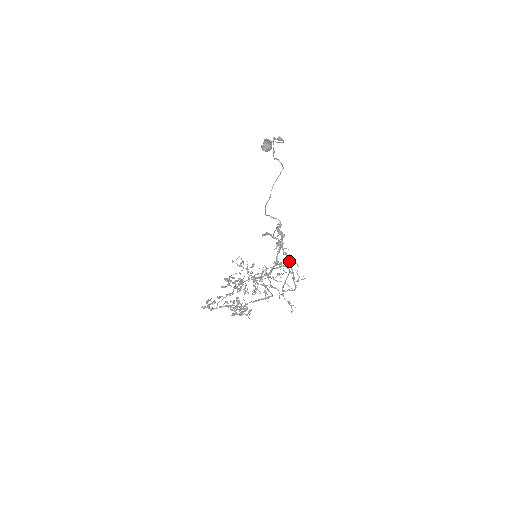
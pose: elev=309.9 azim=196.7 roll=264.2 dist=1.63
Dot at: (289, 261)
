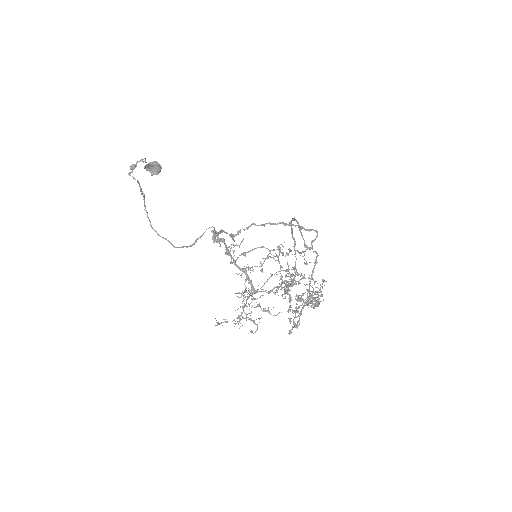
Dot at: occluded
